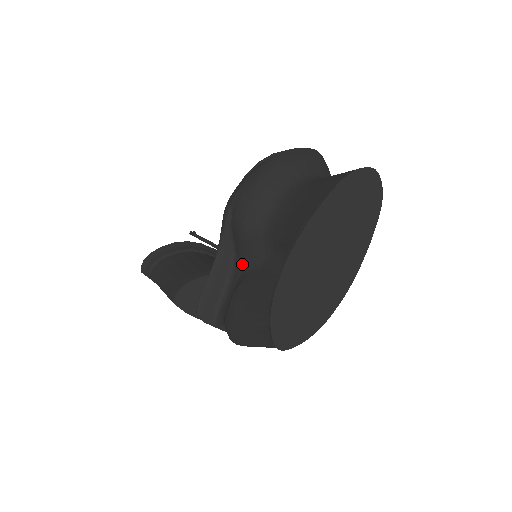
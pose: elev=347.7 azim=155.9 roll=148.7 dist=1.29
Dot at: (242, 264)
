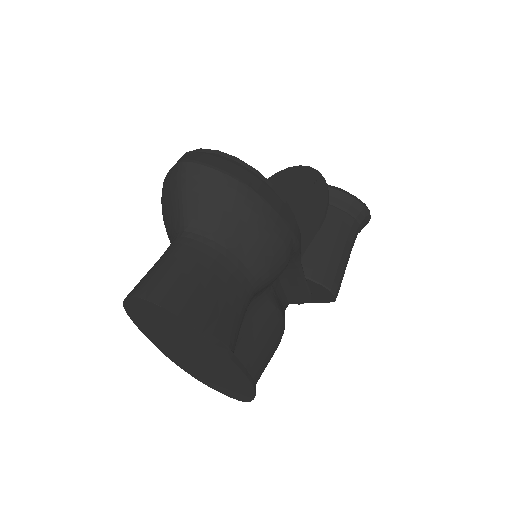
Dot at: occluded
